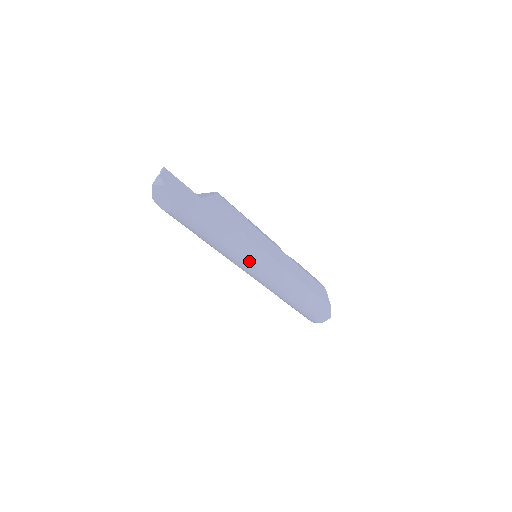
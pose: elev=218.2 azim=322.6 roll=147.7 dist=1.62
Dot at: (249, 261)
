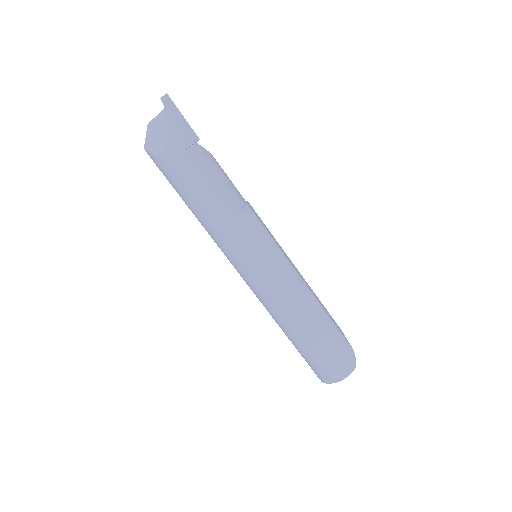
Dot at: (252, 239)
